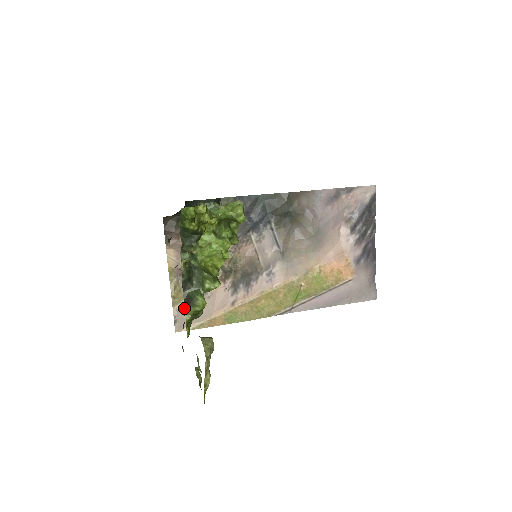
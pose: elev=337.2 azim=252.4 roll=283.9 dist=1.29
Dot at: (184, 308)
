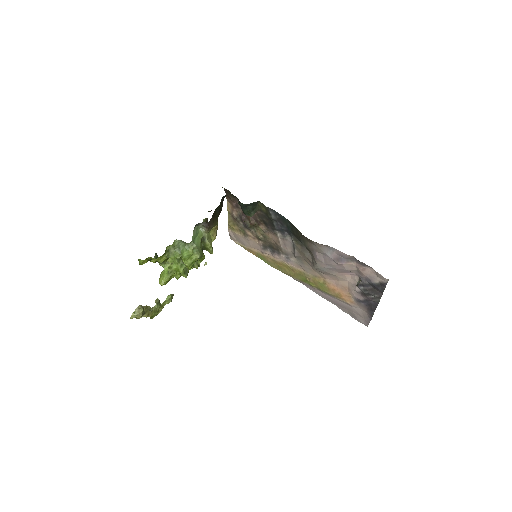
Dot at: (235, 234)
